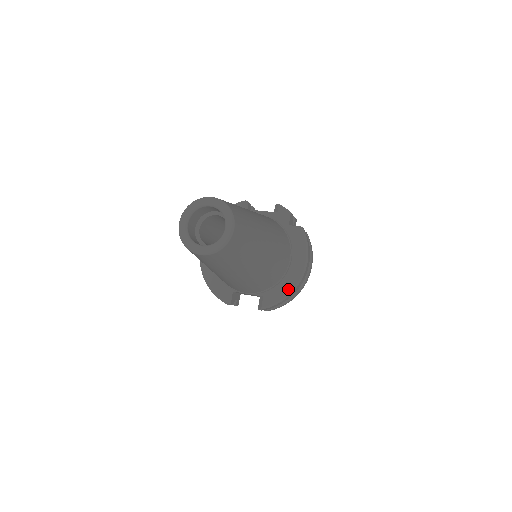
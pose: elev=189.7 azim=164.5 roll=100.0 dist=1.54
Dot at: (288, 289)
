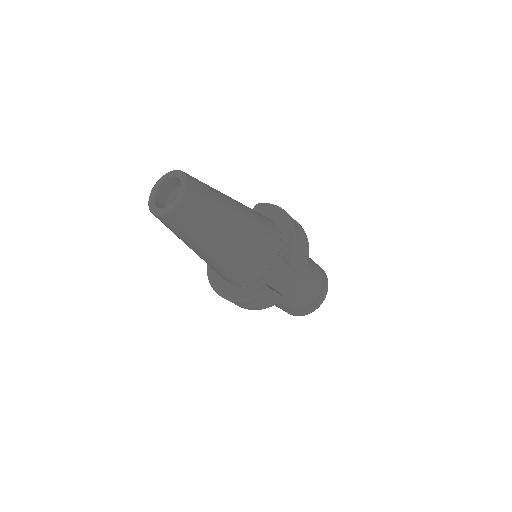
Dot at: (290, 231)
